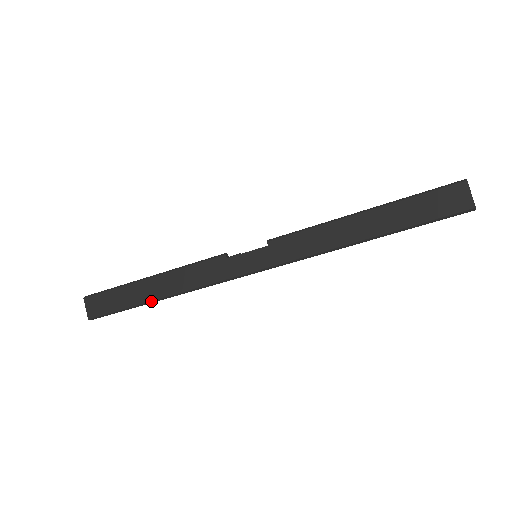
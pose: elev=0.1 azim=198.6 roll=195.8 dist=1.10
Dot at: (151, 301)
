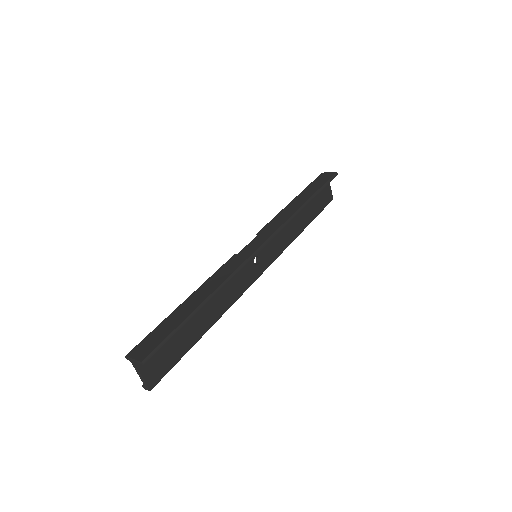
Dot at: (199, 306)
